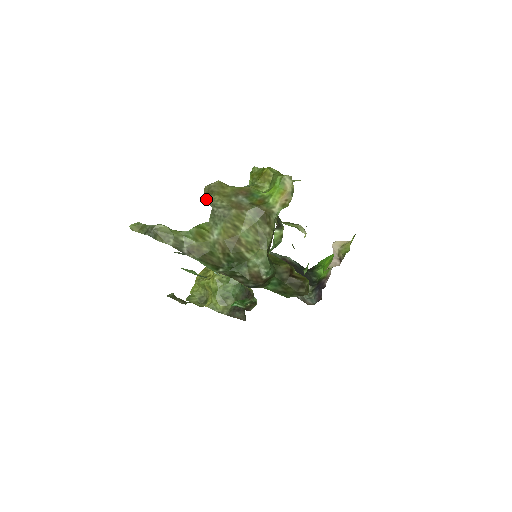
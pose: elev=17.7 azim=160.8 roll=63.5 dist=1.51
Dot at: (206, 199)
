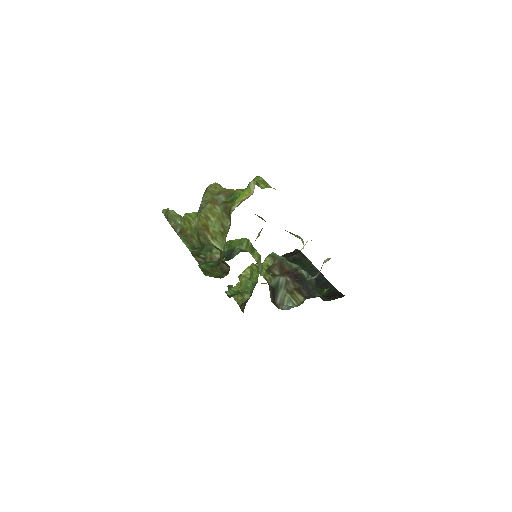
Dot at: occluded
